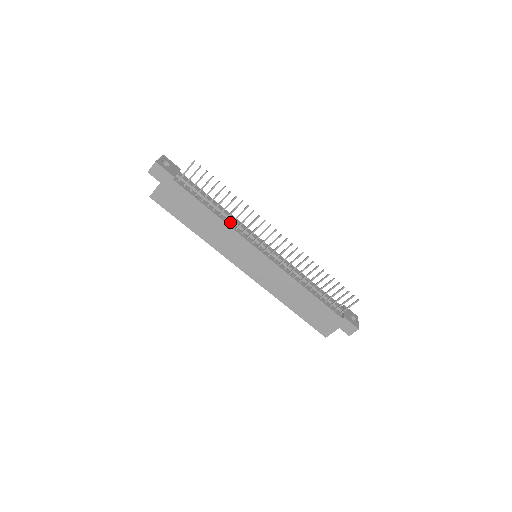
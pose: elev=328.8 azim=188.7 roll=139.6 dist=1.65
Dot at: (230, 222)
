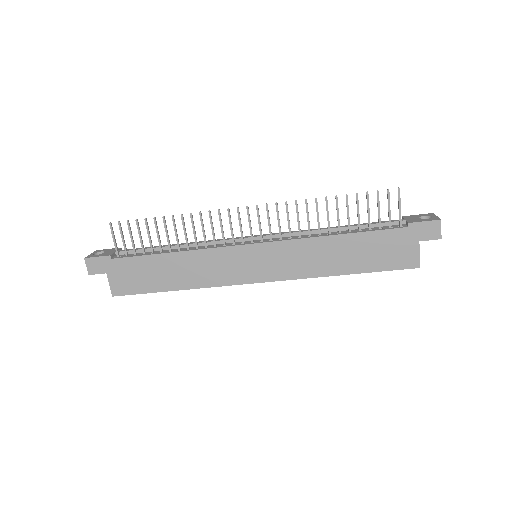
Dot at: (197, 247)
